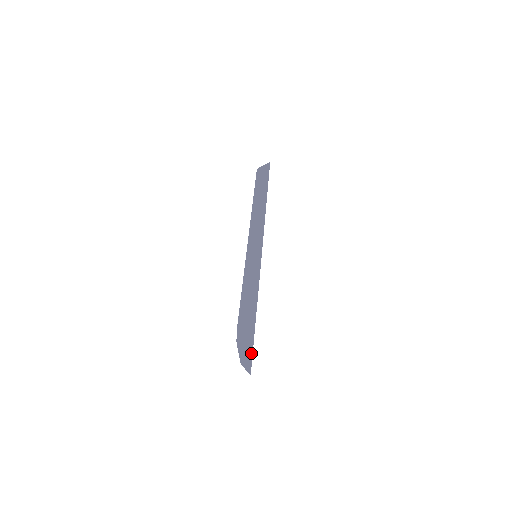
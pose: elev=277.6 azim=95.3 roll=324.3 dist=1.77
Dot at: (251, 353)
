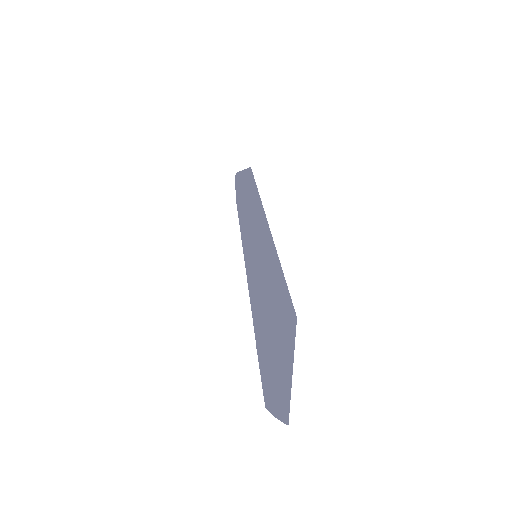
Dot at: (290, 353)
